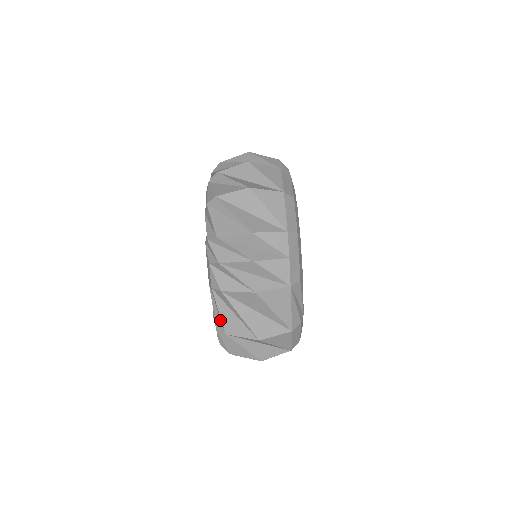
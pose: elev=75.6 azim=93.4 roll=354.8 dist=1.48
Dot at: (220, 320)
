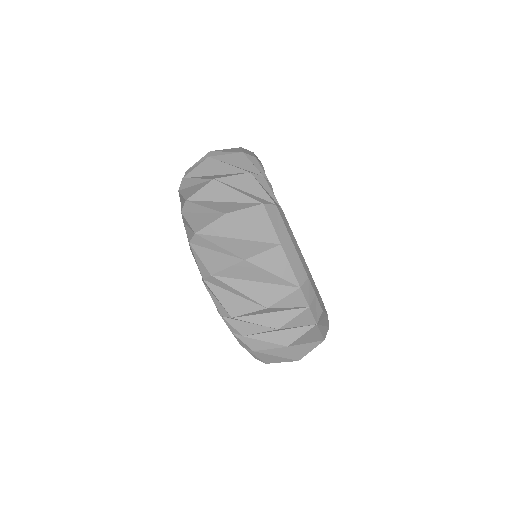
Dot at: occluded
